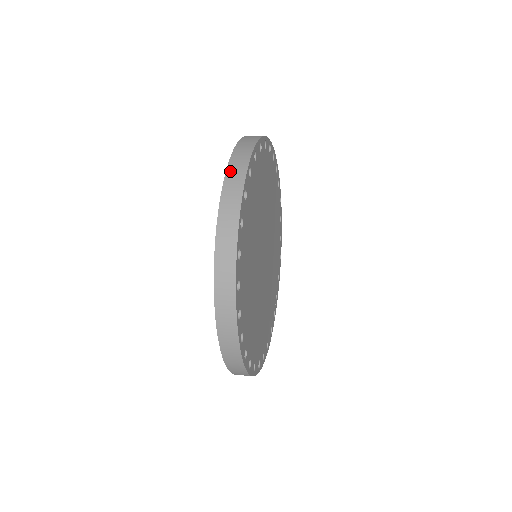
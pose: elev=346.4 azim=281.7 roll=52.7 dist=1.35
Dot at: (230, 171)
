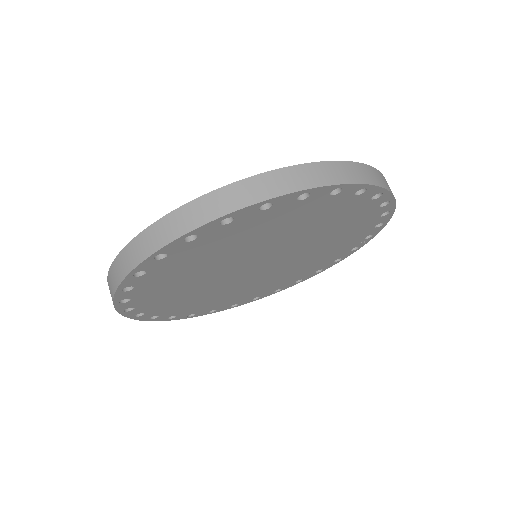
Dot at: (109, 278)
